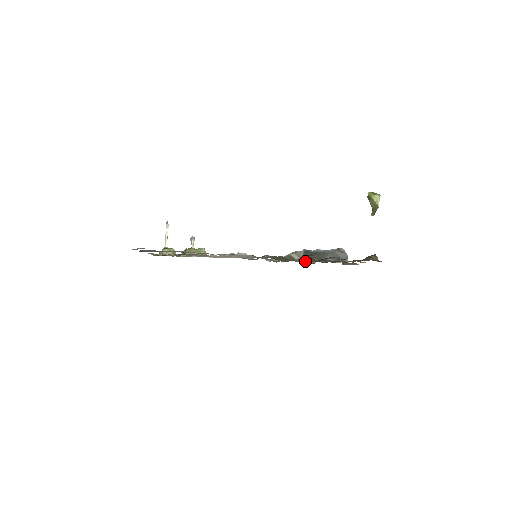
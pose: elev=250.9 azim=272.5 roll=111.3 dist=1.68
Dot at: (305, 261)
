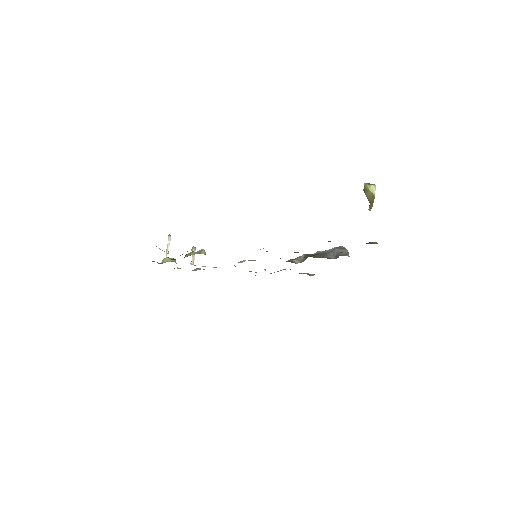
Dot at: occluded
